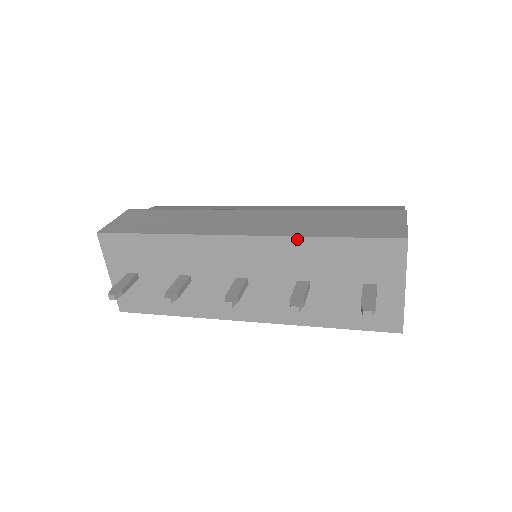
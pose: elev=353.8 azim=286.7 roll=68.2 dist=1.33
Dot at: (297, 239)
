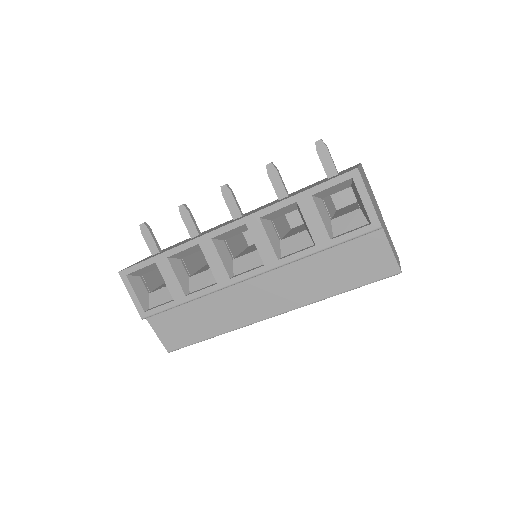
Dot at: occluded
